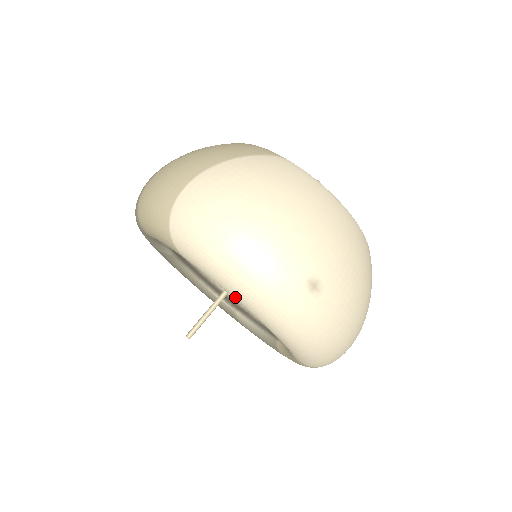
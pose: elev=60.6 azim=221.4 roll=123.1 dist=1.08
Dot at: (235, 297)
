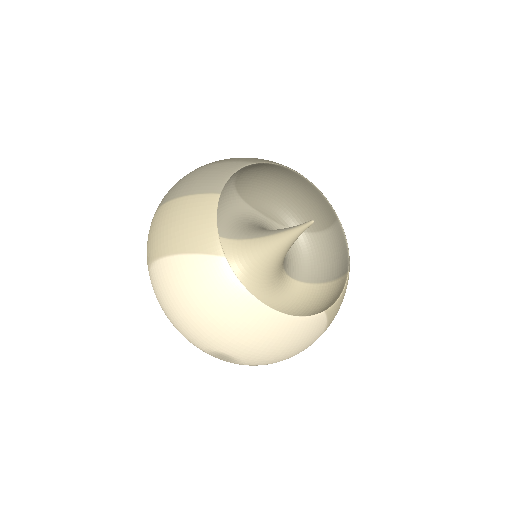
Dot at: occluded
